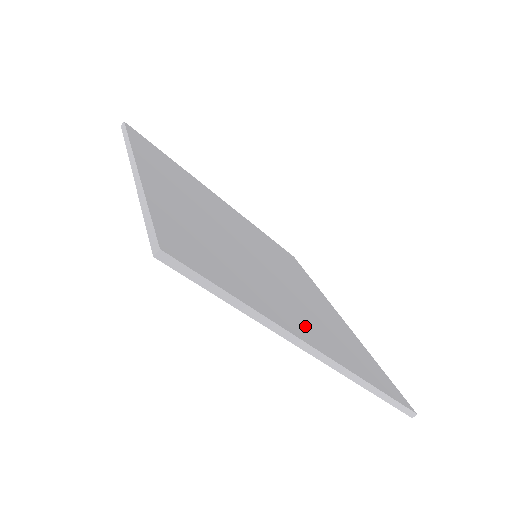
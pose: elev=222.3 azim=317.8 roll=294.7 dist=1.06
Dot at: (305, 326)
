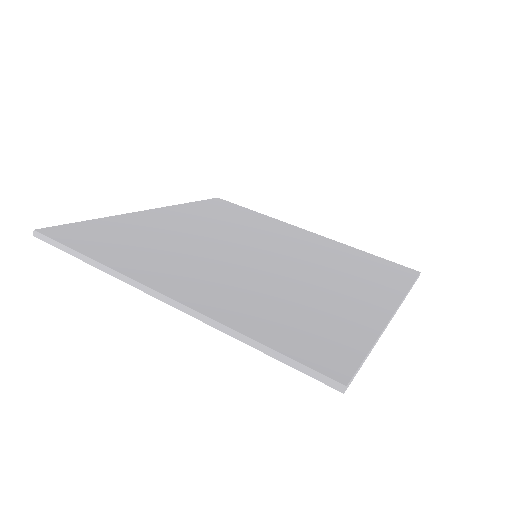
Dot at: (362, 296)
